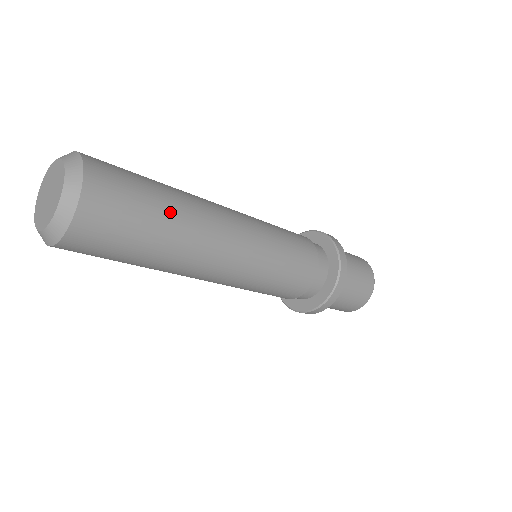
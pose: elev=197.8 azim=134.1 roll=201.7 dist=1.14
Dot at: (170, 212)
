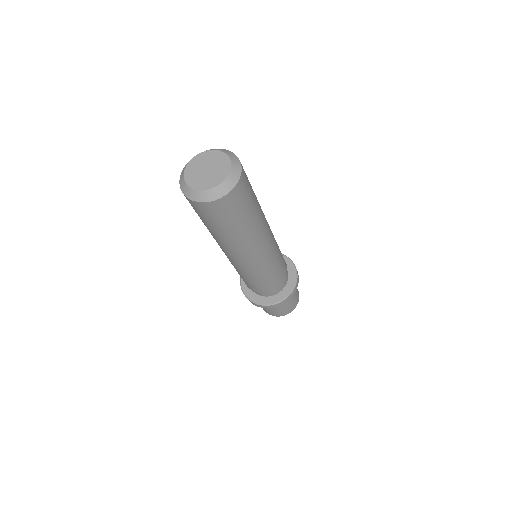
Dot at: occluded
